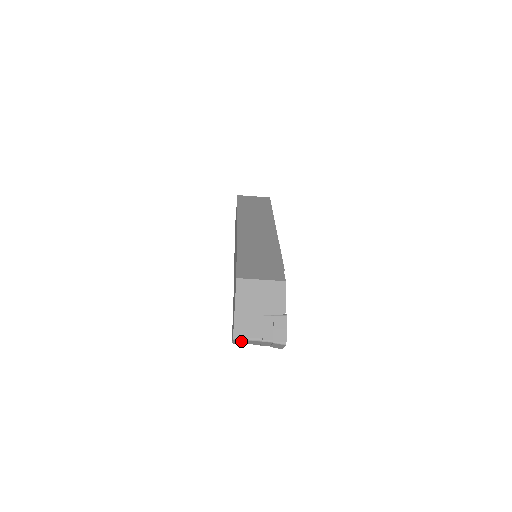
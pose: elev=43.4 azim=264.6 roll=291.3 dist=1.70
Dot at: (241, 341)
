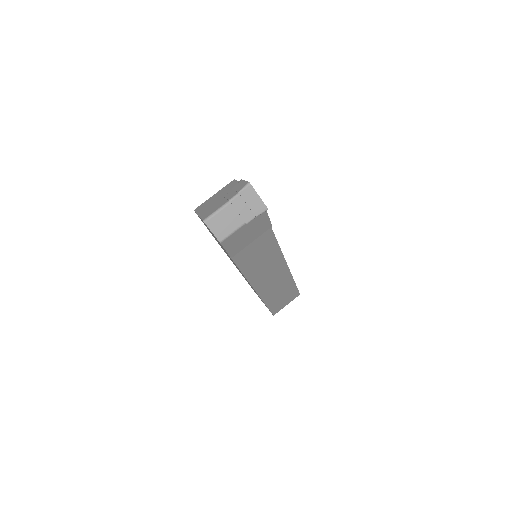
Dot at: (216, 222)
